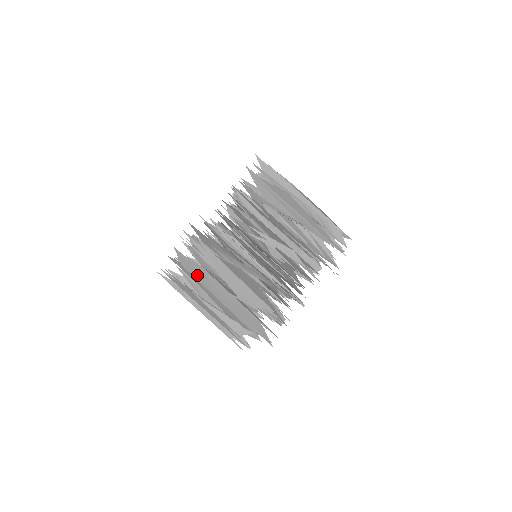
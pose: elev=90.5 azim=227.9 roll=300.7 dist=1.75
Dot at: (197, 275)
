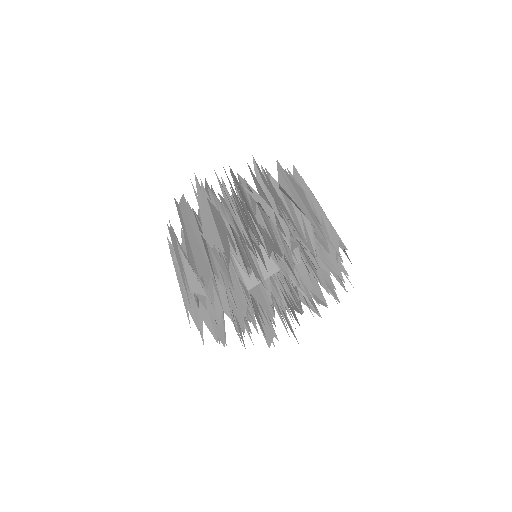
Dot at: occluded
